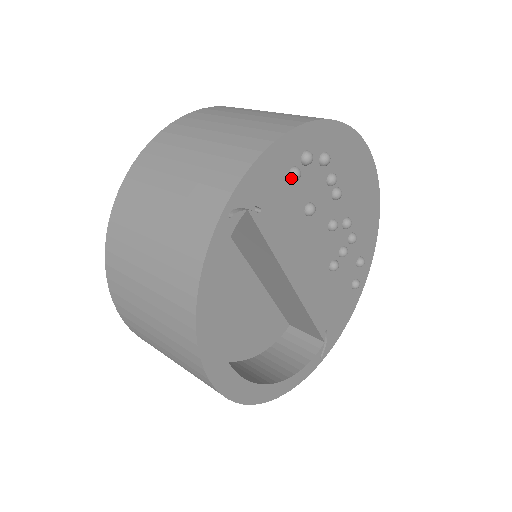
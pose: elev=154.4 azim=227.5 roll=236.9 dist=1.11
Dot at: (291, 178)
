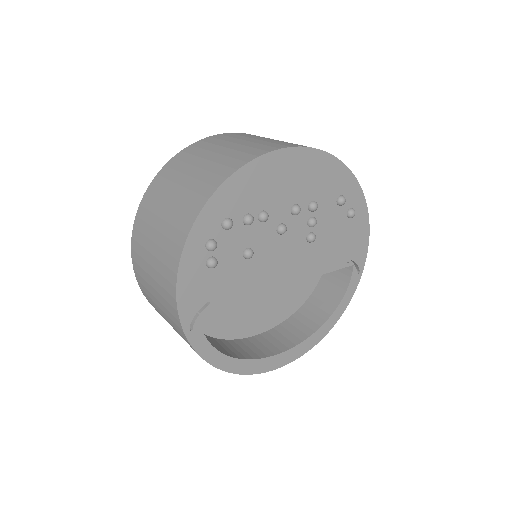
Dot at: (211, 268)
